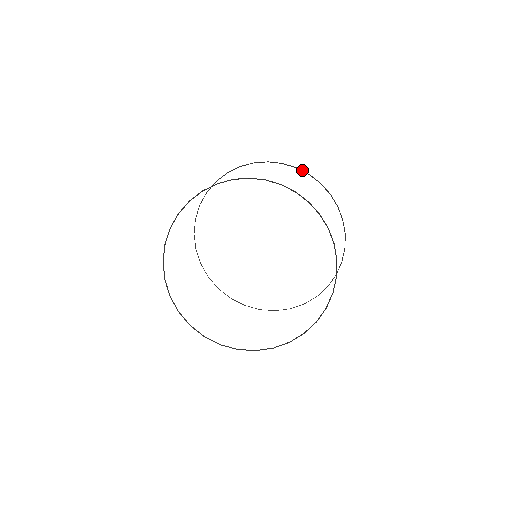
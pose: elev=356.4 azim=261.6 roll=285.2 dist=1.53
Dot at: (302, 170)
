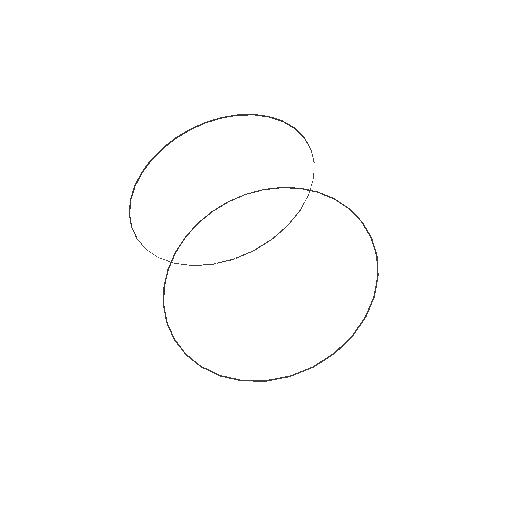
Dot at: (275, 118)
